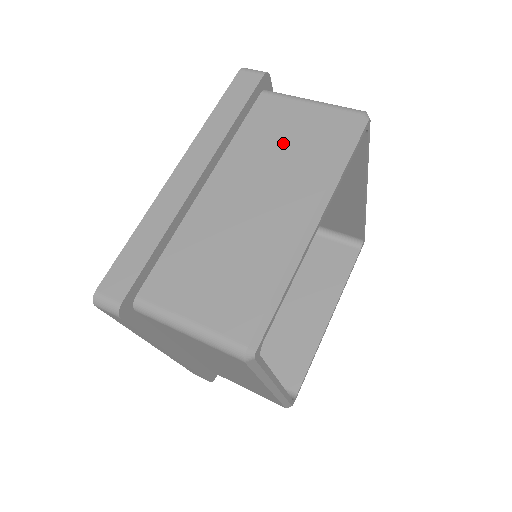
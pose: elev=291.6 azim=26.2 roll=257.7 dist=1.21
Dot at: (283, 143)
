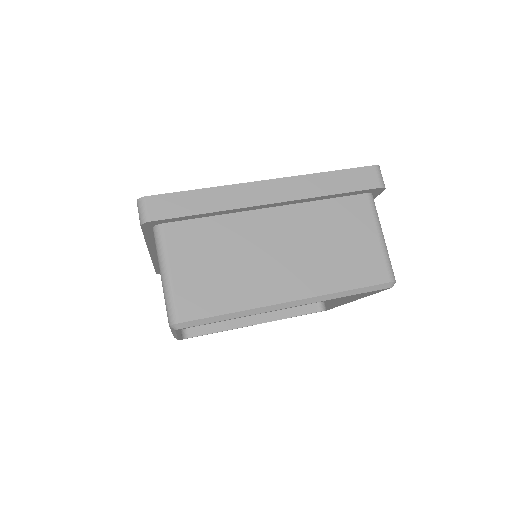
Dot at: (335, 241)
